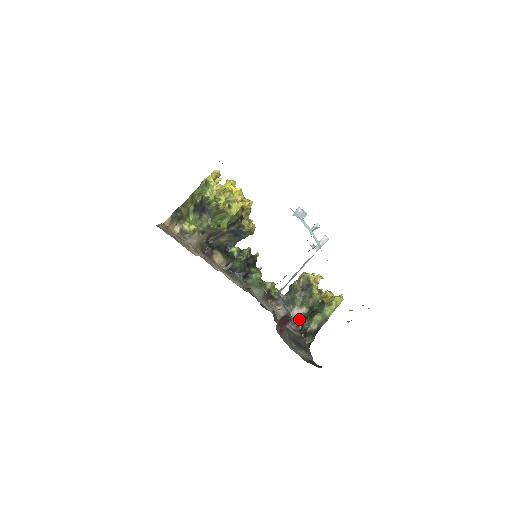
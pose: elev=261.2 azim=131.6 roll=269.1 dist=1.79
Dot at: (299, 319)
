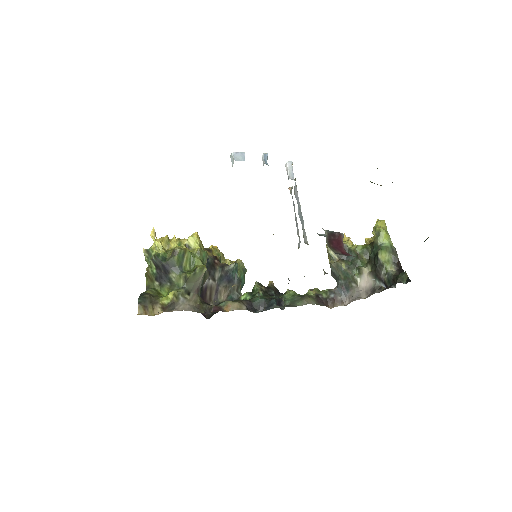
Dot at: (373, 282)
